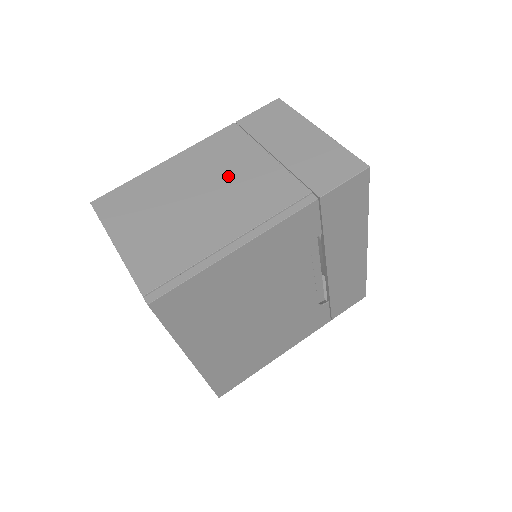
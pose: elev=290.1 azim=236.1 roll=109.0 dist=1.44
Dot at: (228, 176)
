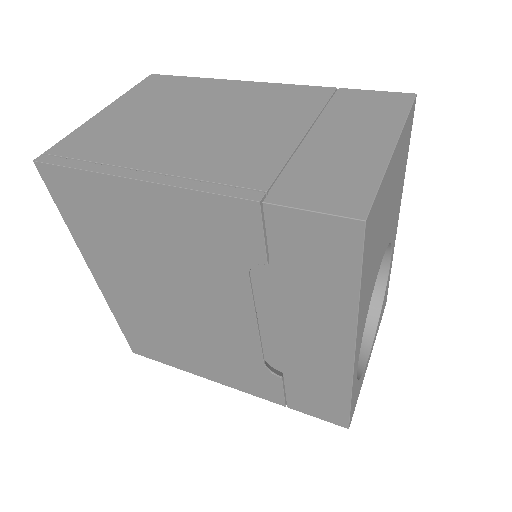
Dot at: (245, 122)
